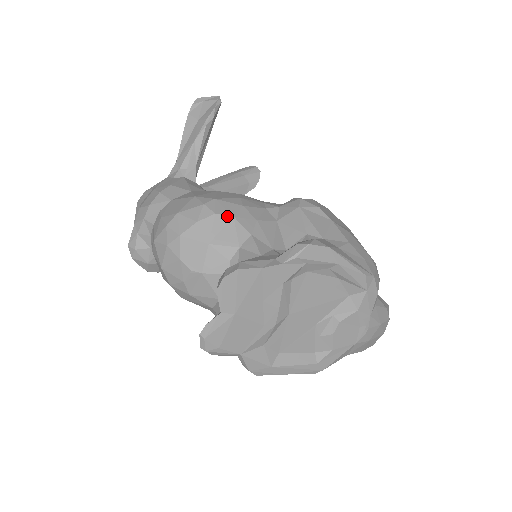
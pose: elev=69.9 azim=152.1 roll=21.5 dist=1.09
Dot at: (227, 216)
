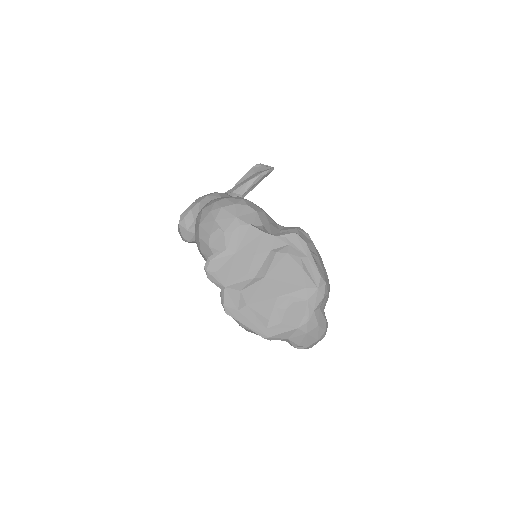
Dot at: (253, 210)
